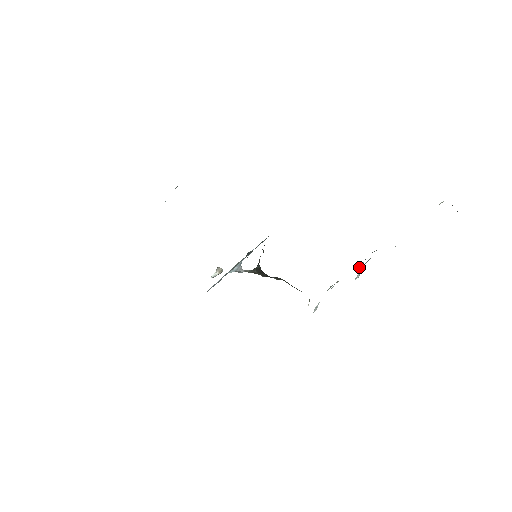
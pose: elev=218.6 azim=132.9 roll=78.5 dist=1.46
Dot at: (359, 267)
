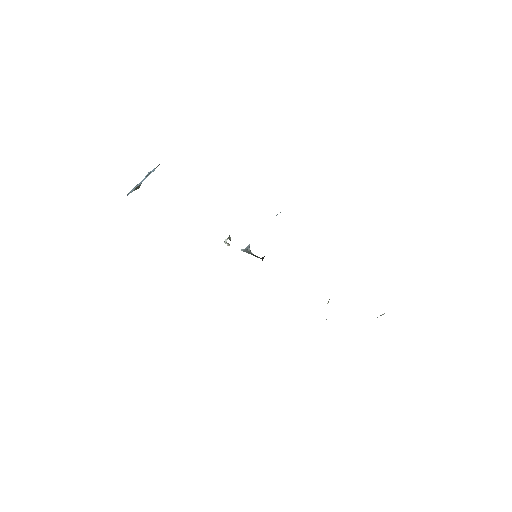
Dot at: (377, 317)
